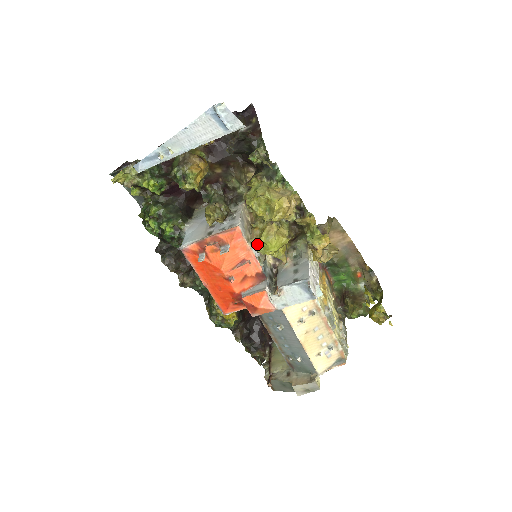
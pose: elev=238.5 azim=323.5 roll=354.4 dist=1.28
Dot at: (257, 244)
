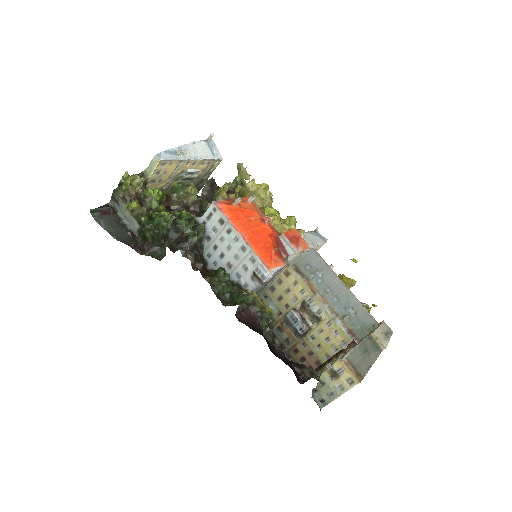
Dot at: occluded
